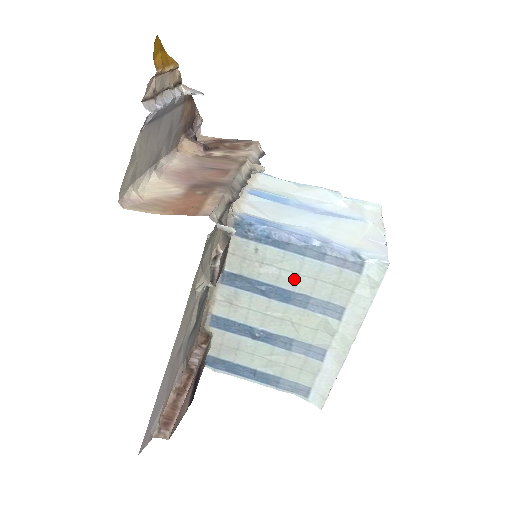
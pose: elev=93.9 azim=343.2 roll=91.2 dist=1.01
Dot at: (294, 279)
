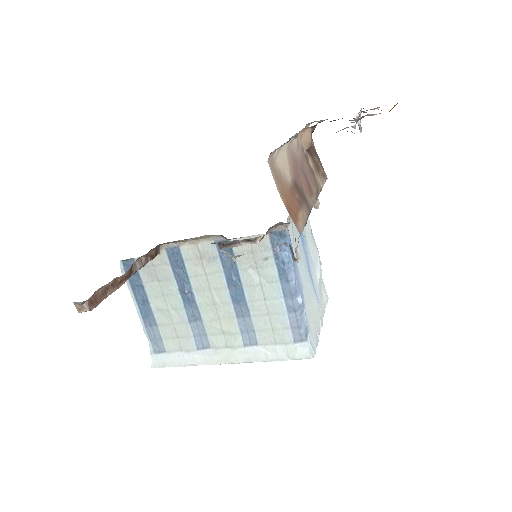
Dot at: (258, 298)
